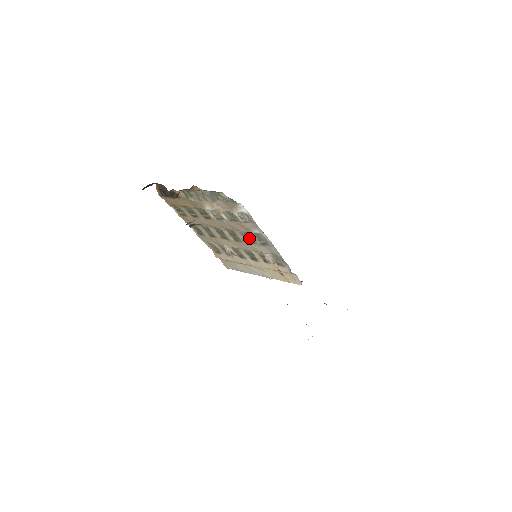
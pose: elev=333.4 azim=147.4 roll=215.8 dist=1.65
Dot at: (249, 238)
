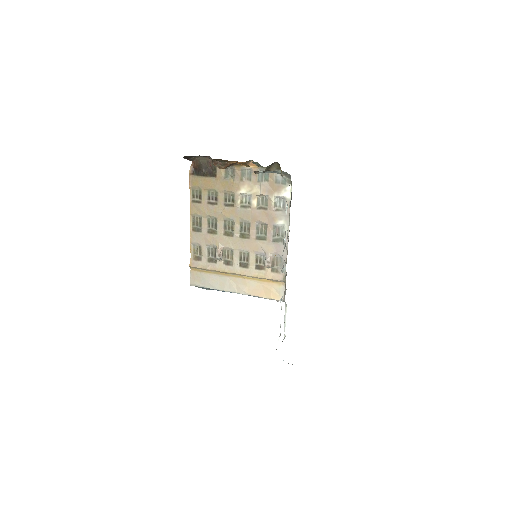
Dot at: (262, 233)
